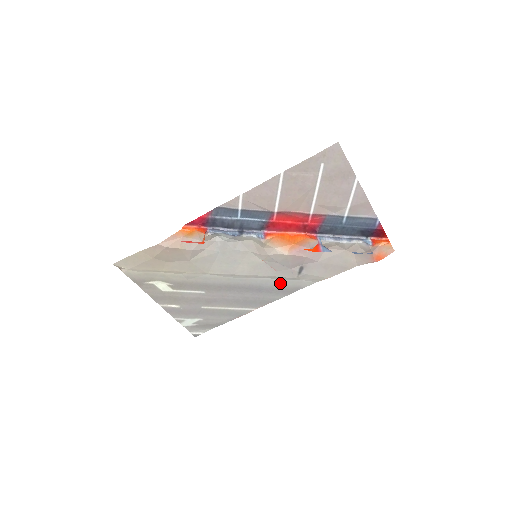
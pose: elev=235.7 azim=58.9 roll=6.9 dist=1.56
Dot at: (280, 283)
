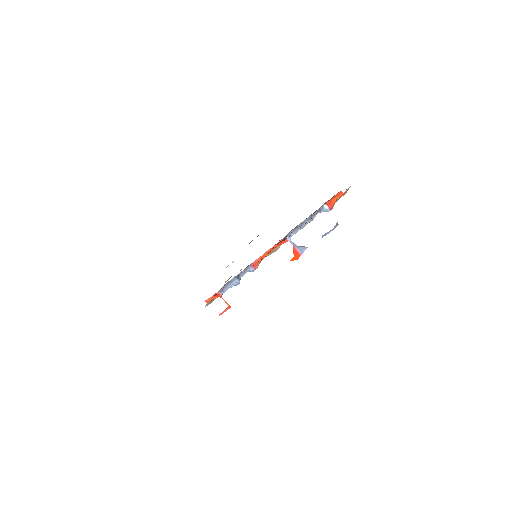
Dot at: occluded
